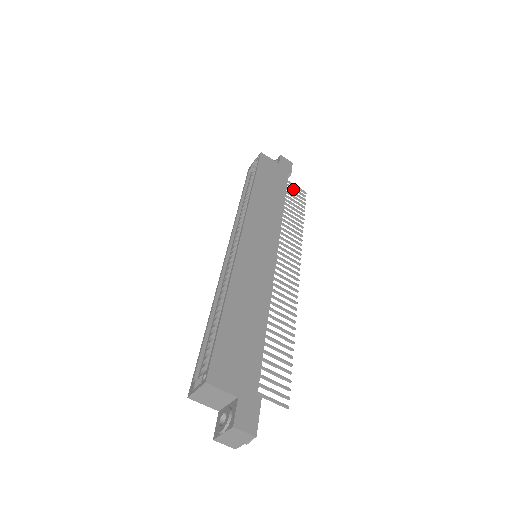
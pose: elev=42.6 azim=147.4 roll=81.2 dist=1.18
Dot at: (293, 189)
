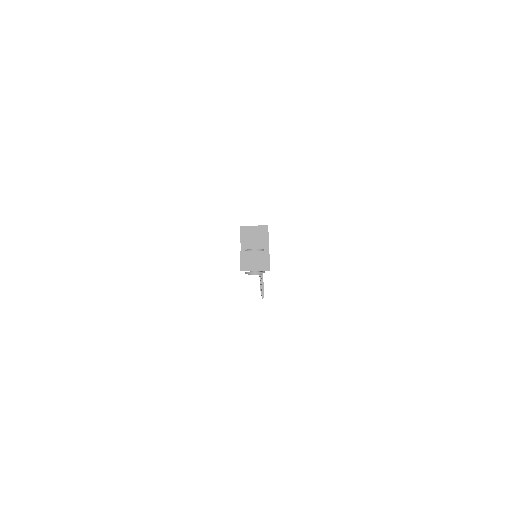
Dot at: occluded
